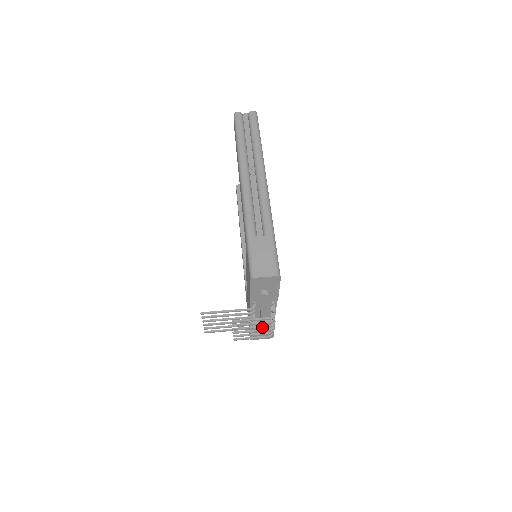
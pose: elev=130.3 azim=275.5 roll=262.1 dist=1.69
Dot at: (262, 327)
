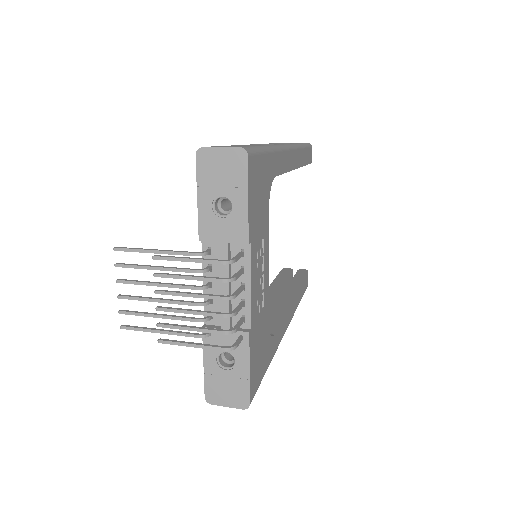
Dot at: (208, 296)
